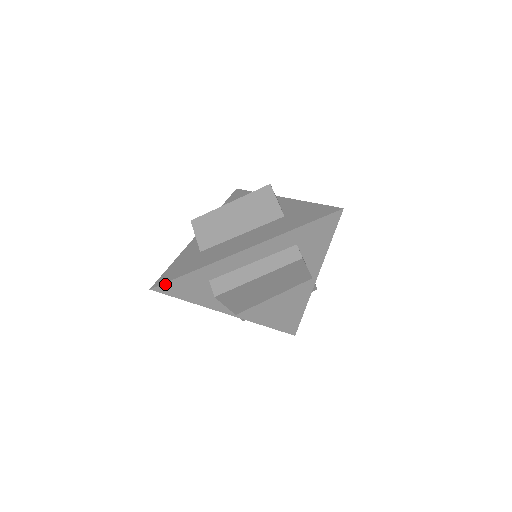
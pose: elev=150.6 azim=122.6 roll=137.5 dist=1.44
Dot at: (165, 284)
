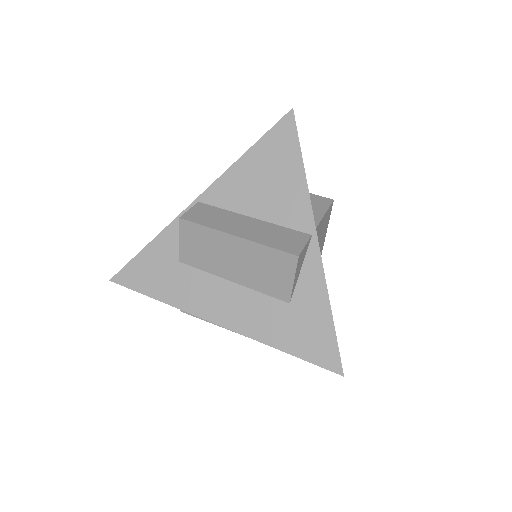
Dot at: (127, 286)
